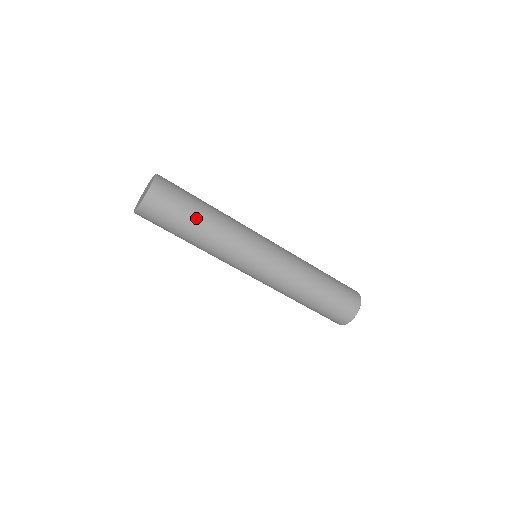
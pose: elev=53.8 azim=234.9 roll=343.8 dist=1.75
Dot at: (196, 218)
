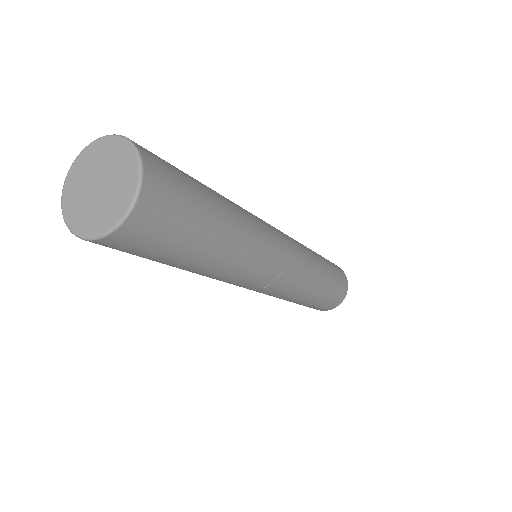
Dot at: (194, 258)
